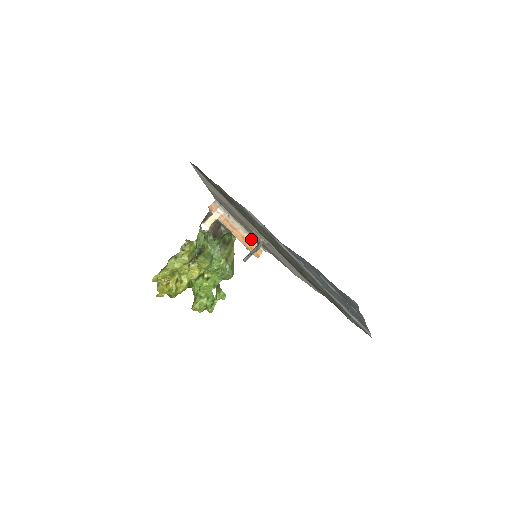
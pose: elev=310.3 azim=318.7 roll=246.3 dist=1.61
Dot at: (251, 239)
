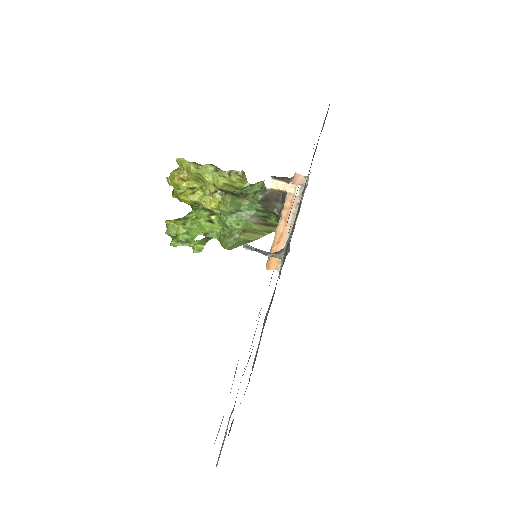
Dot at: occluded
